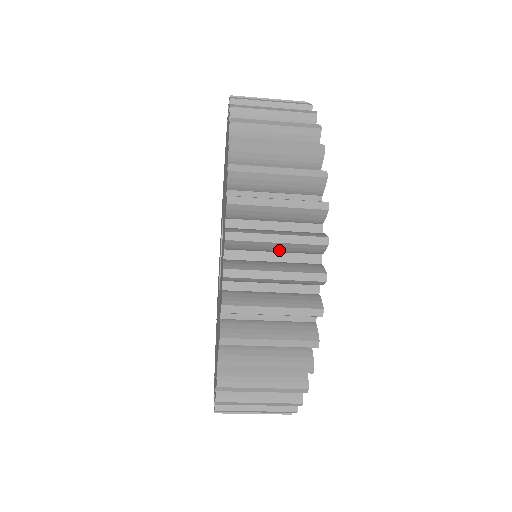
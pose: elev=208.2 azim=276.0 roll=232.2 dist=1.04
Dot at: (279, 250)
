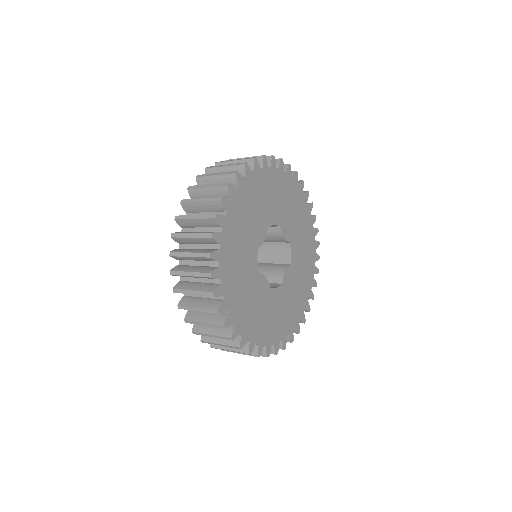
Dot at: occluded
